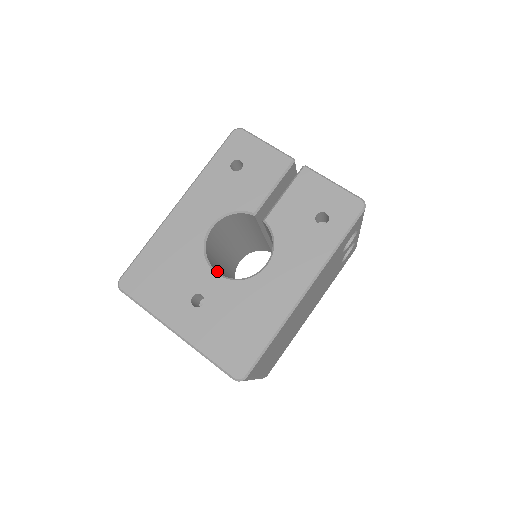
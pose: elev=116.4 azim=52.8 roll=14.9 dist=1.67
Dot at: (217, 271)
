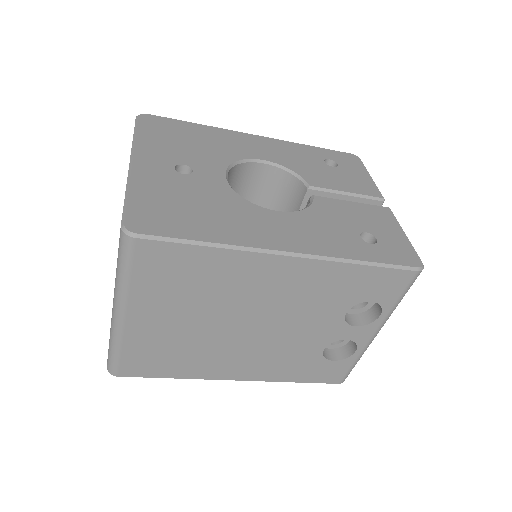
Dot at: occluded
